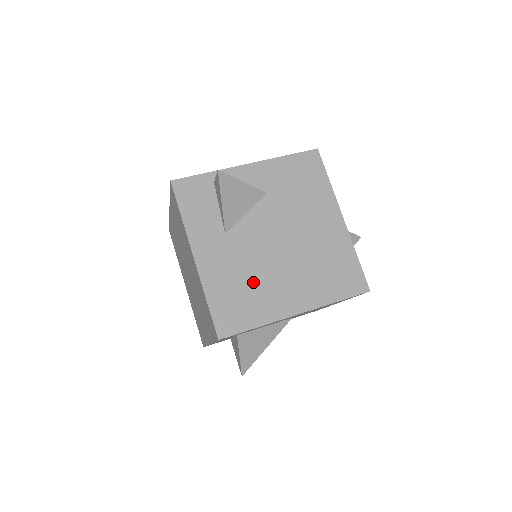
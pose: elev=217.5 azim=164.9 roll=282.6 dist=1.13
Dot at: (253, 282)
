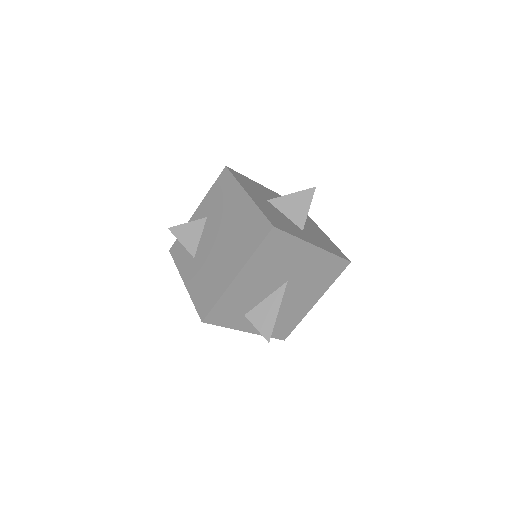
Dot at: (211, 275)
